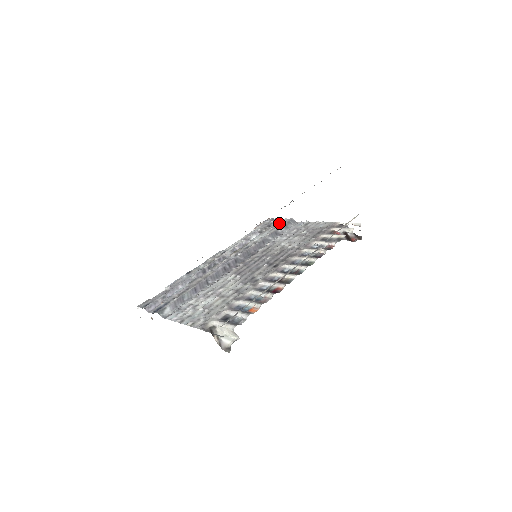
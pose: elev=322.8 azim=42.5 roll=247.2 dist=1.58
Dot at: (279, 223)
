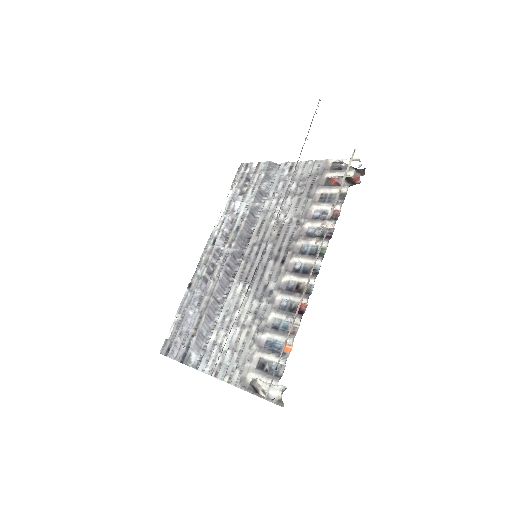
Dot at: (257, 174)
